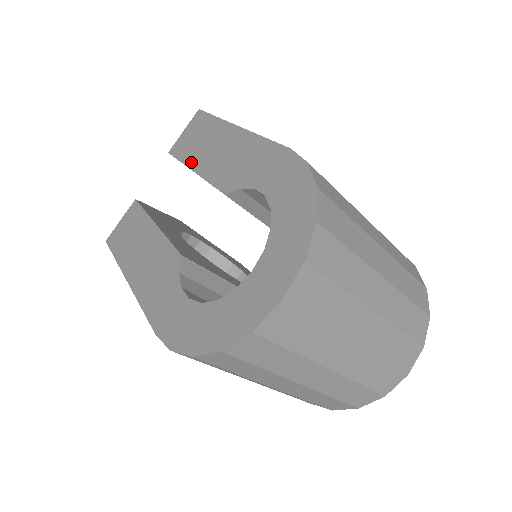
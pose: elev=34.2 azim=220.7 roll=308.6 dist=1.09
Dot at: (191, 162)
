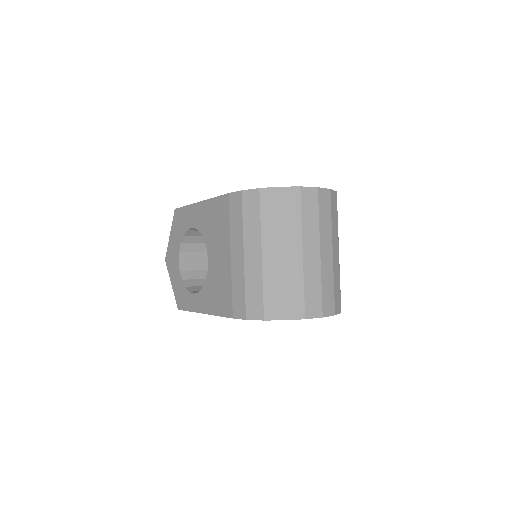
Dot at: occluded
